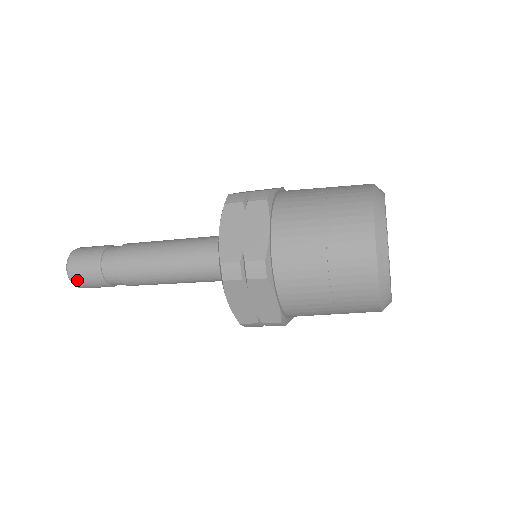
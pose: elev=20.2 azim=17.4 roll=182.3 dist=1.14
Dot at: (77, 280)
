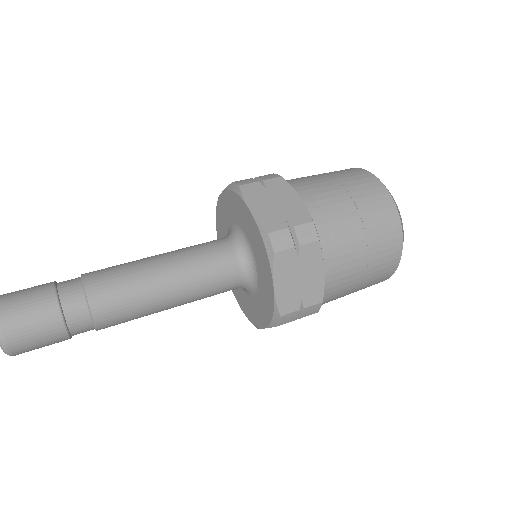
Dot at: (24, 352)
